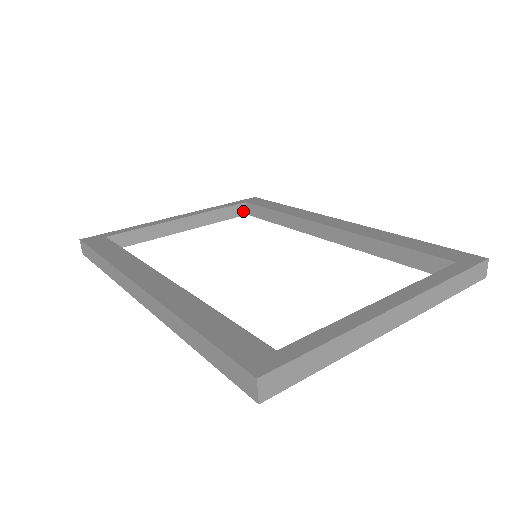
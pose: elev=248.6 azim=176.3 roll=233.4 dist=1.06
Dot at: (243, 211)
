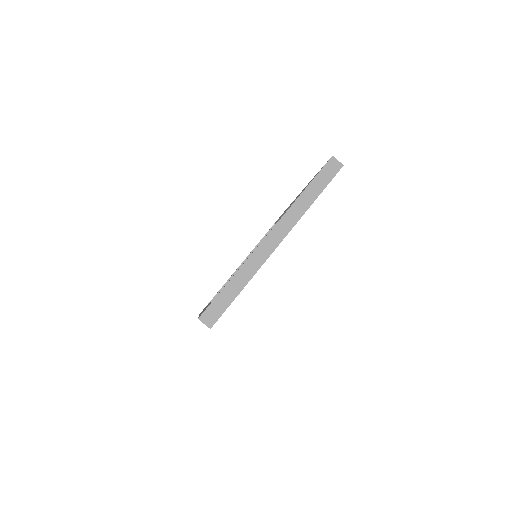
Dot at: occluded
